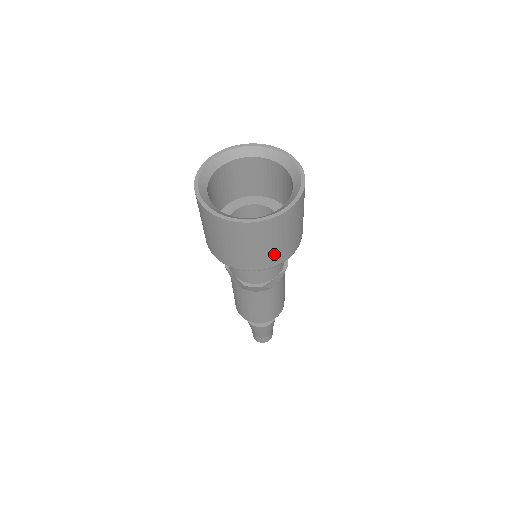
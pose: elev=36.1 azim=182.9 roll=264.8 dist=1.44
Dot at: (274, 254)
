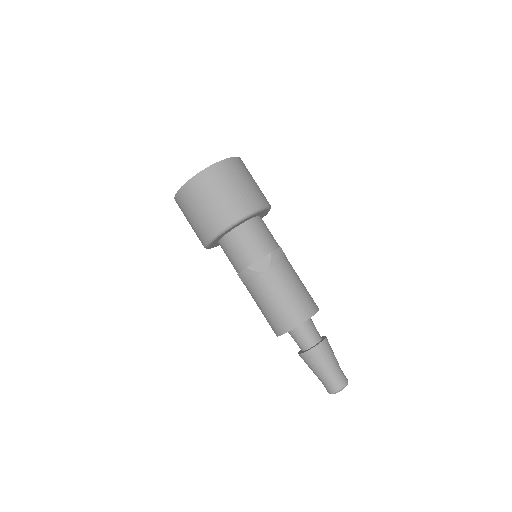
Dot at: (261, 192)
